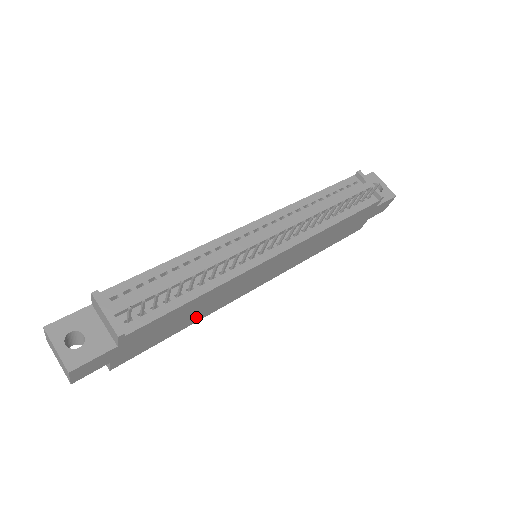
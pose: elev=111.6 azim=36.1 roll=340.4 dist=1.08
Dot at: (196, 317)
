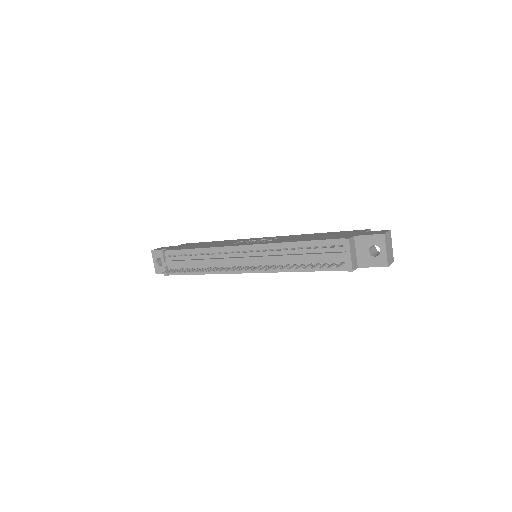
Dot at: occluded
